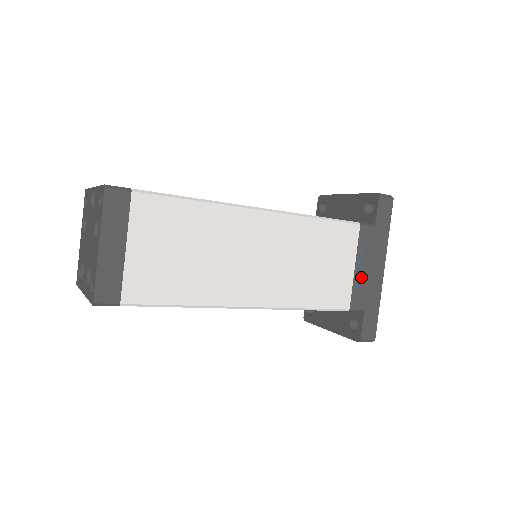
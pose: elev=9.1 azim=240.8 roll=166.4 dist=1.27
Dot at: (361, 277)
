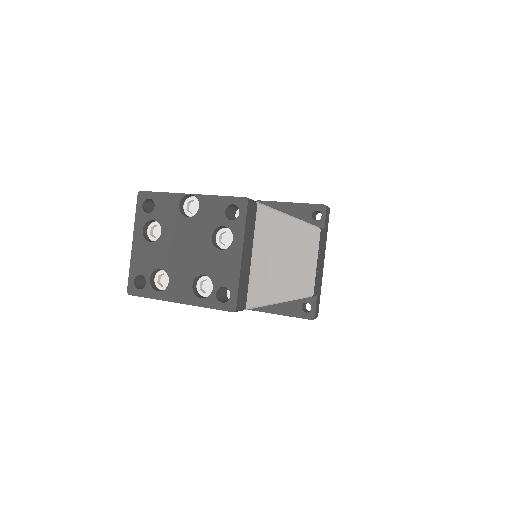
Dot at: (318, 269)
